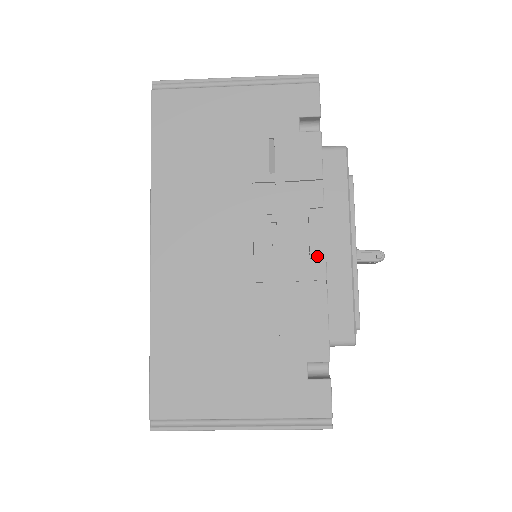
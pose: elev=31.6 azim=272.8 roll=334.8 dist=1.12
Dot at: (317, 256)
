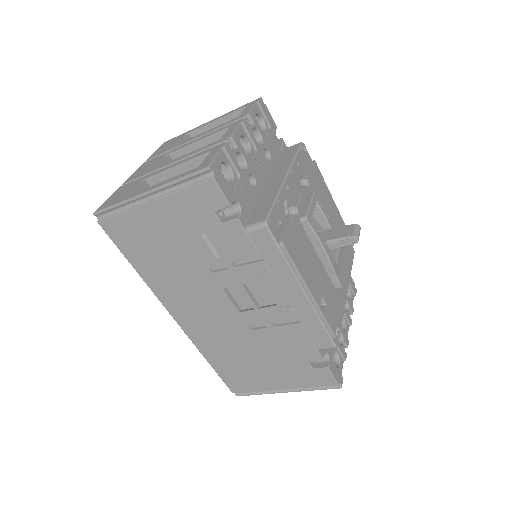
Dot at: (283, 305)
